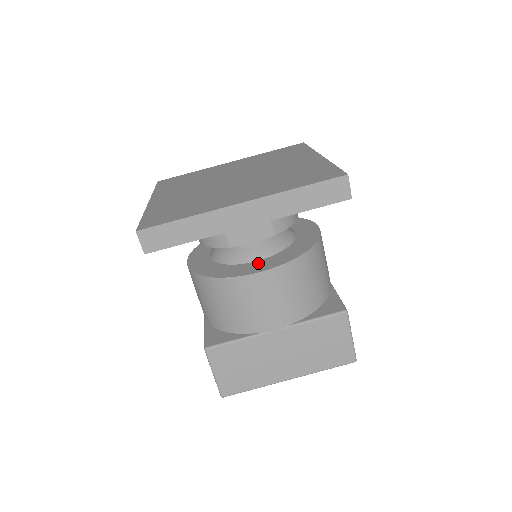
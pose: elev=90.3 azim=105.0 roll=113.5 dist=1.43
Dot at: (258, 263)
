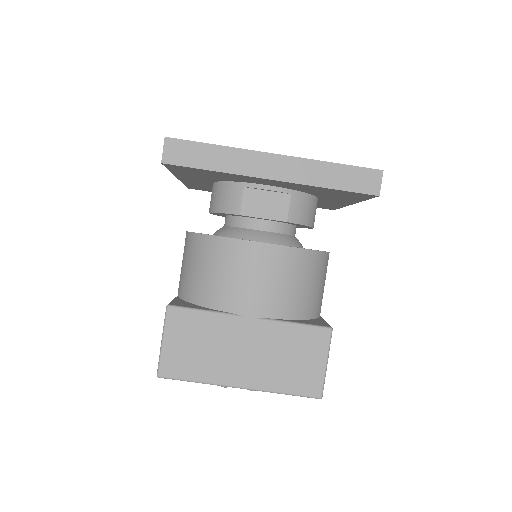
Dot at: occluded
